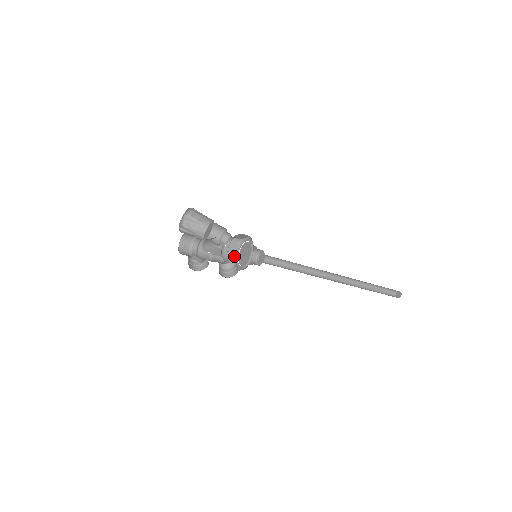
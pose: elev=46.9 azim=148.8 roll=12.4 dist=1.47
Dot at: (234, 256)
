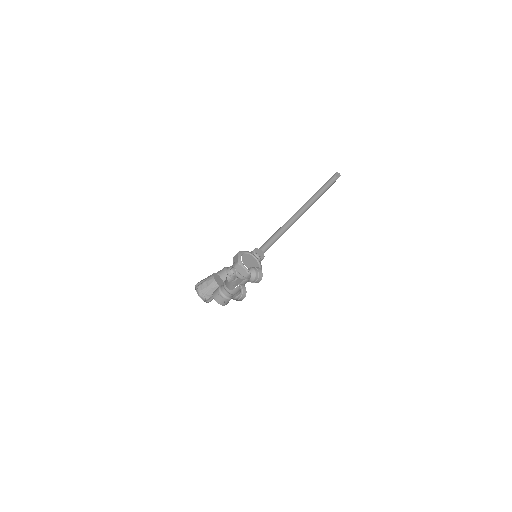
Dot at: (248, 274)
